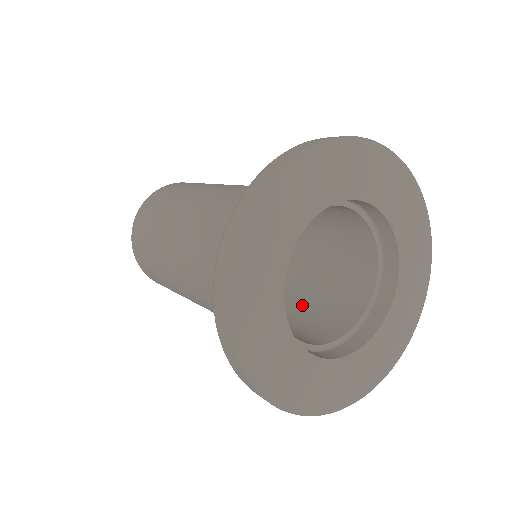
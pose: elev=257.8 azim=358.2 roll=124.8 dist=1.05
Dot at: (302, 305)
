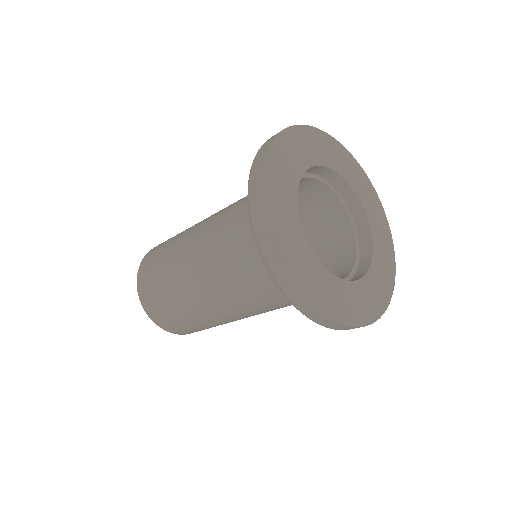
Dot at: occluded
